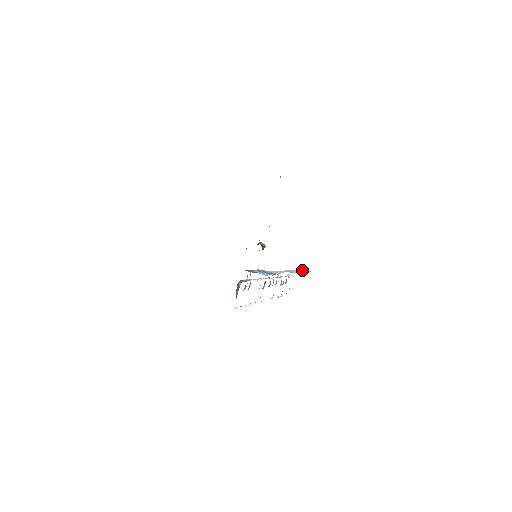
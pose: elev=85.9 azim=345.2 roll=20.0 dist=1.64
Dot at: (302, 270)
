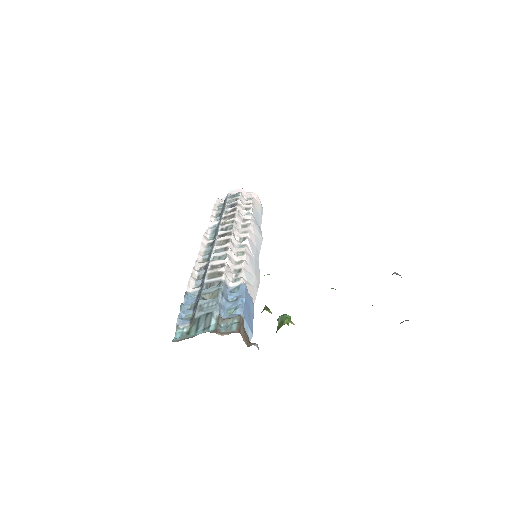
Dot at: (257, 198)
